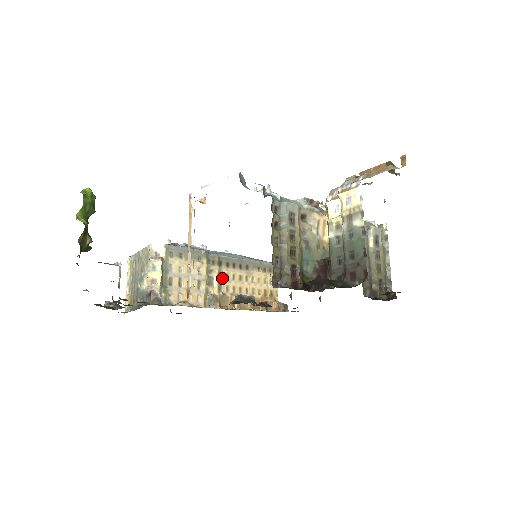
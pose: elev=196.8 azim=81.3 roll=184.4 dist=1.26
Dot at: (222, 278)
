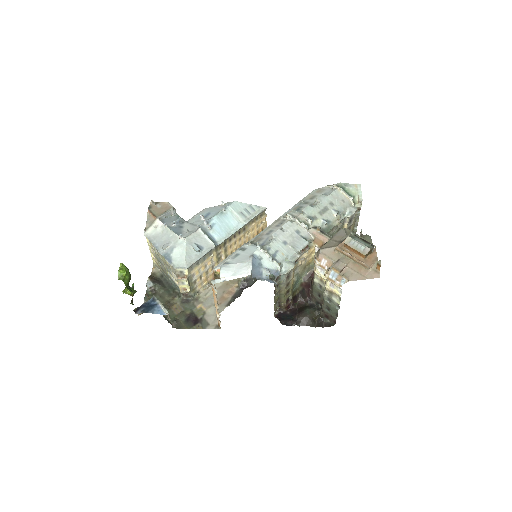
Dot at: (227, 250)
